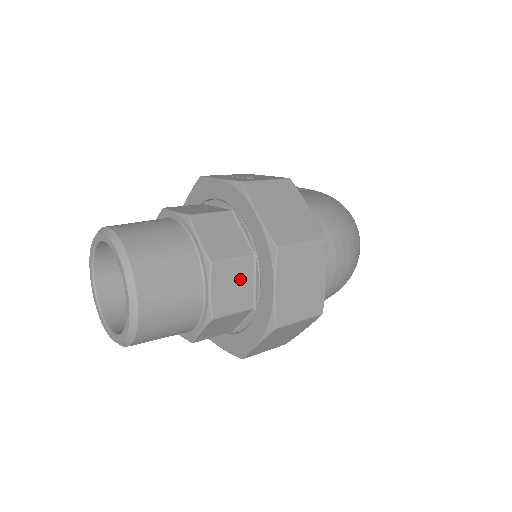
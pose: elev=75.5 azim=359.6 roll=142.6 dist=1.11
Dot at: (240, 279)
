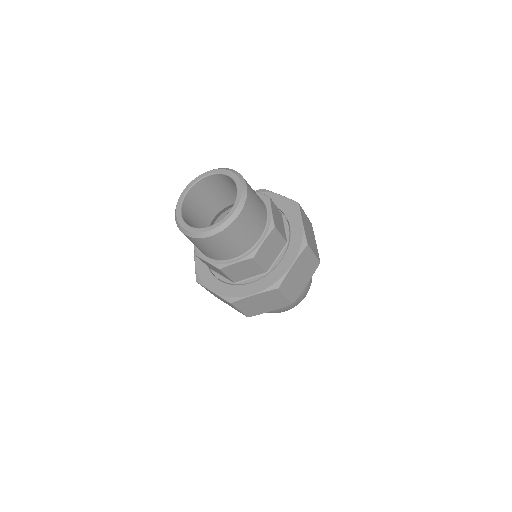
Dot at: (275, 248)
